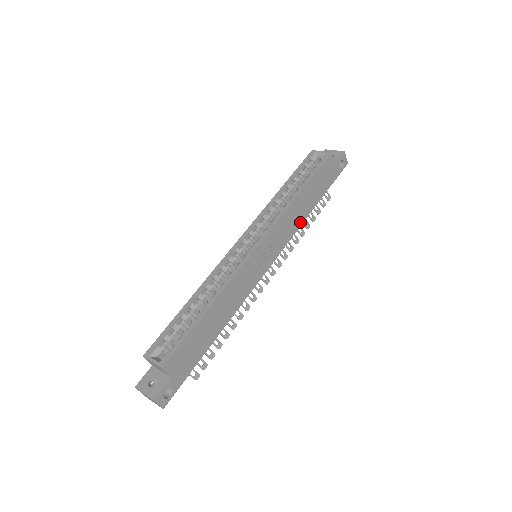
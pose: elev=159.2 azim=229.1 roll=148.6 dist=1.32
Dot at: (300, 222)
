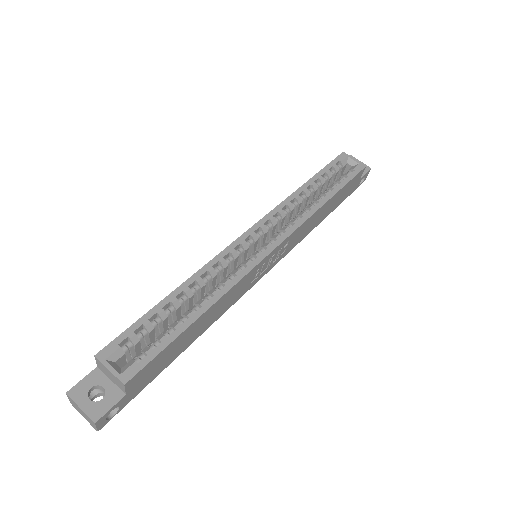
Dot at: (309, 231)
